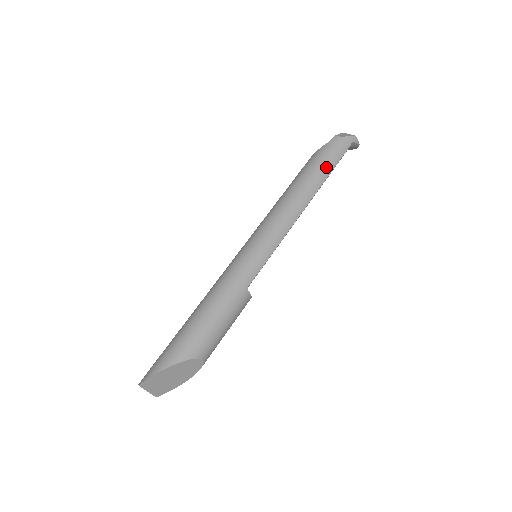
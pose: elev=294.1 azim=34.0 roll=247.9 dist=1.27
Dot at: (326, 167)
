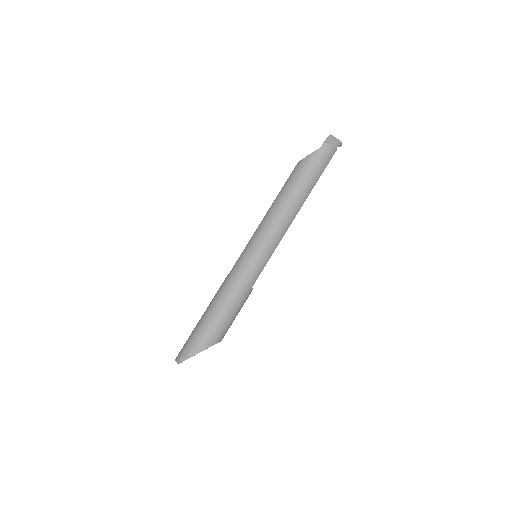
Dot at: (315, 176)
